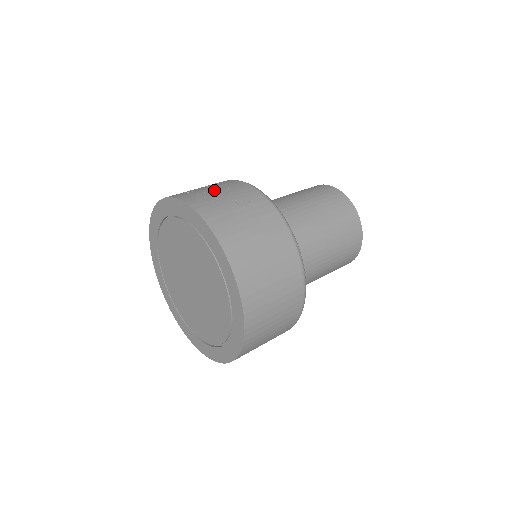
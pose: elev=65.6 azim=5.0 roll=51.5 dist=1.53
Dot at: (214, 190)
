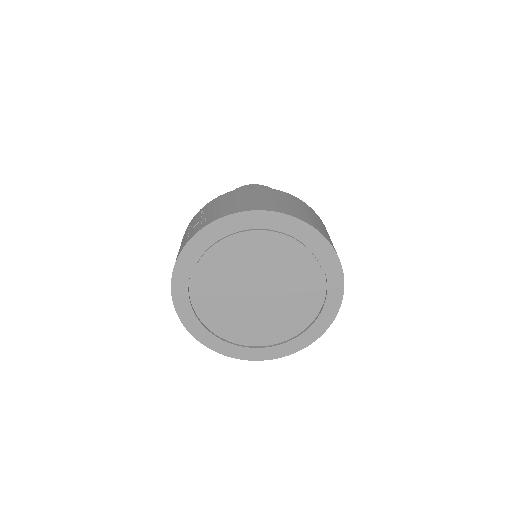
Dot at: (184, 238)
